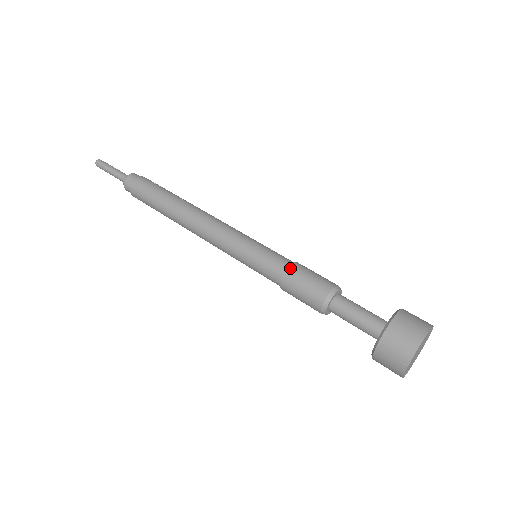
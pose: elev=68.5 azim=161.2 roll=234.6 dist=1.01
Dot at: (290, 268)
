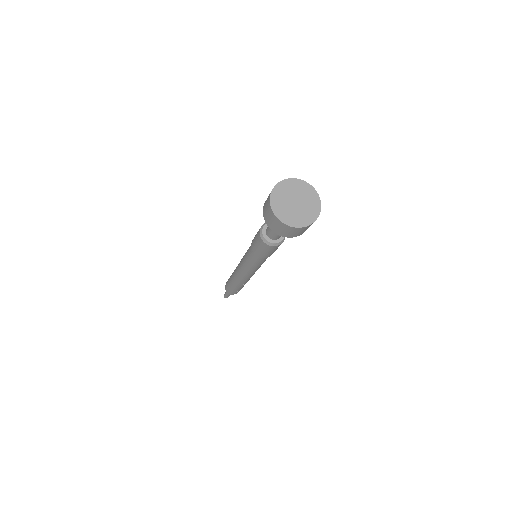
Dot at: occluded
